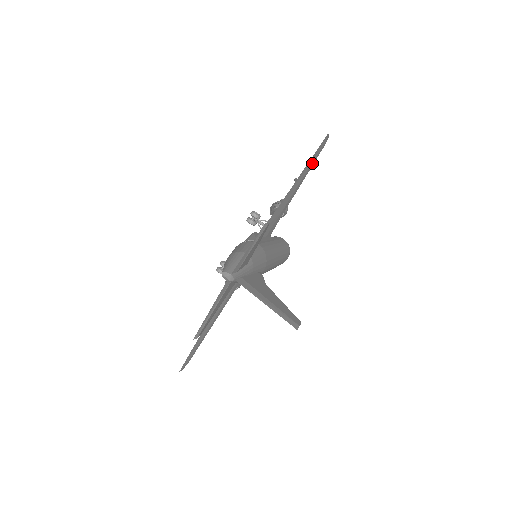
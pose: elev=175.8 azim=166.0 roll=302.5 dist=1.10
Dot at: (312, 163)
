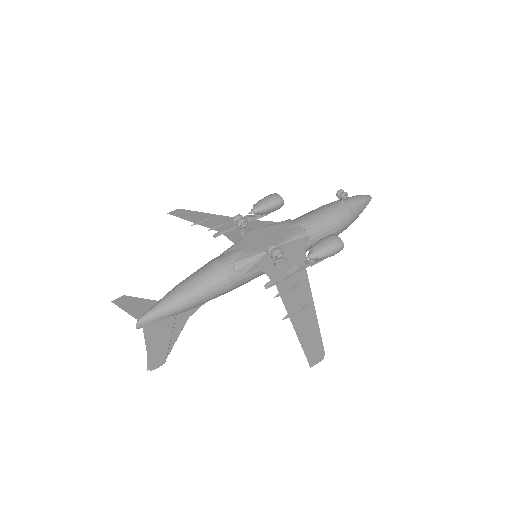
Dot at: (310, 331)
